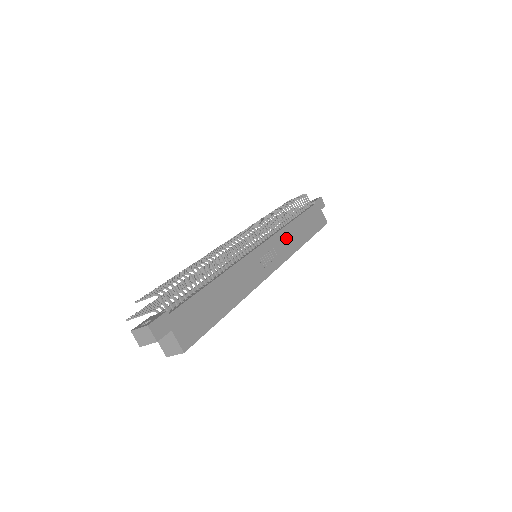
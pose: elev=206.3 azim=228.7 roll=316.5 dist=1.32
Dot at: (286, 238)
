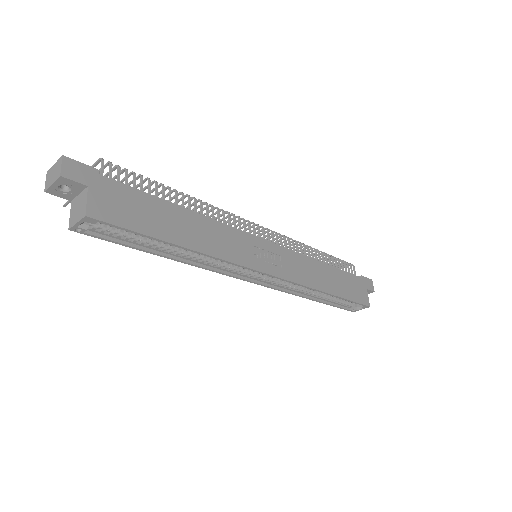
Dot at: (304, 266)
